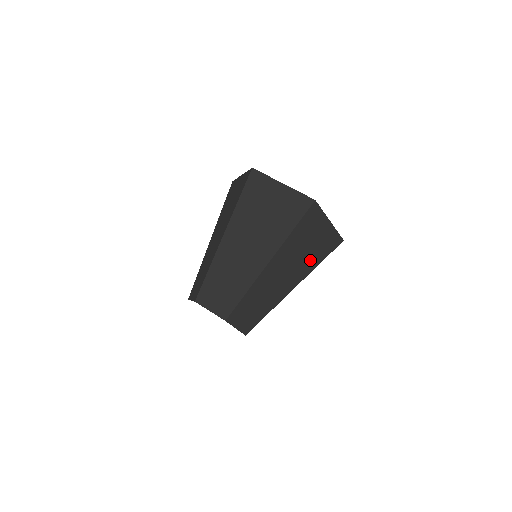
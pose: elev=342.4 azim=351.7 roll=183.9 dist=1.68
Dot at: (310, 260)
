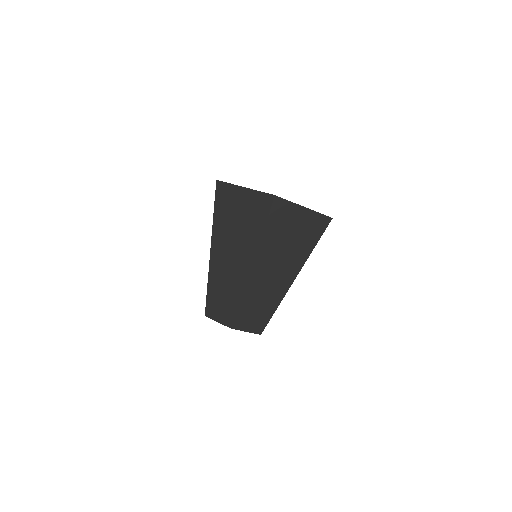
Dot at: (300, 249)
